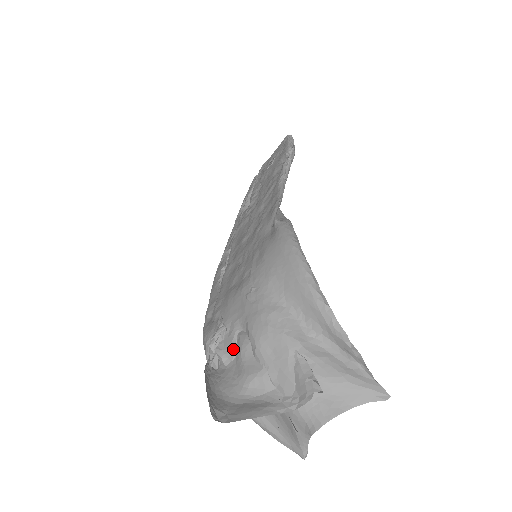
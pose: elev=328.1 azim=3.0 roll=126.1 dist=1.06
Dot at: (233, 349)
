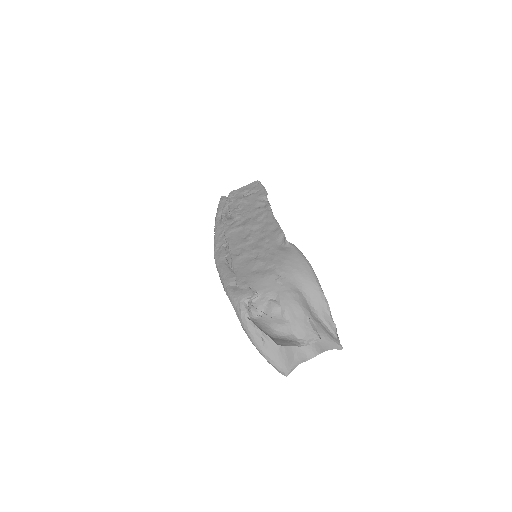
Dot at: (264, 308)
